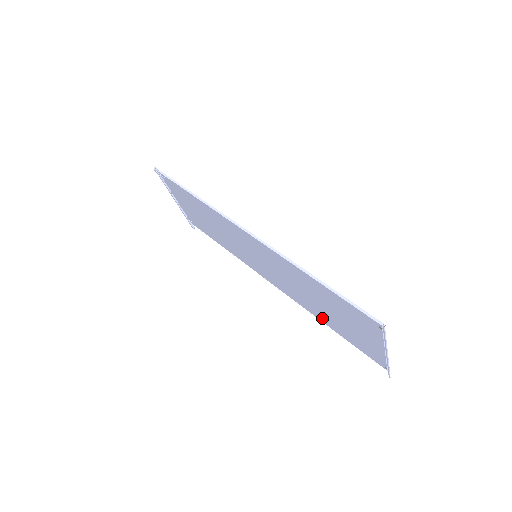
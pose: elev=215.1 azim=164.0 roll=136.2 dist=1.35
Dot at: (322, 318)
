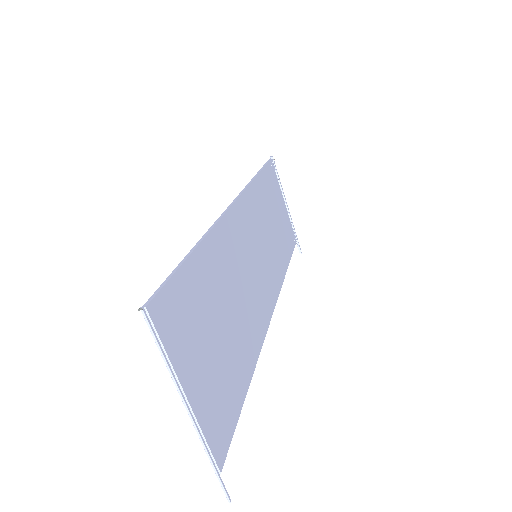
Dot at: (245, 360)
